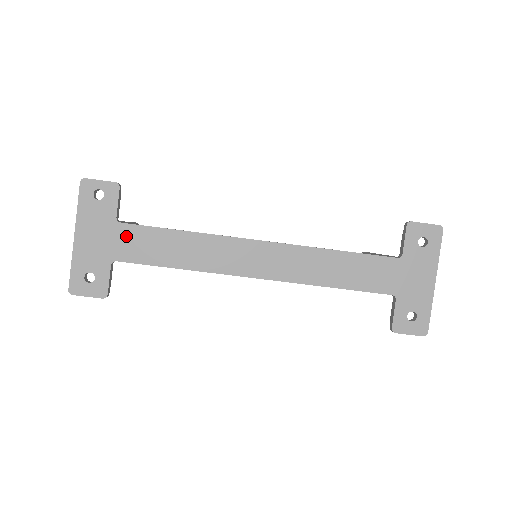
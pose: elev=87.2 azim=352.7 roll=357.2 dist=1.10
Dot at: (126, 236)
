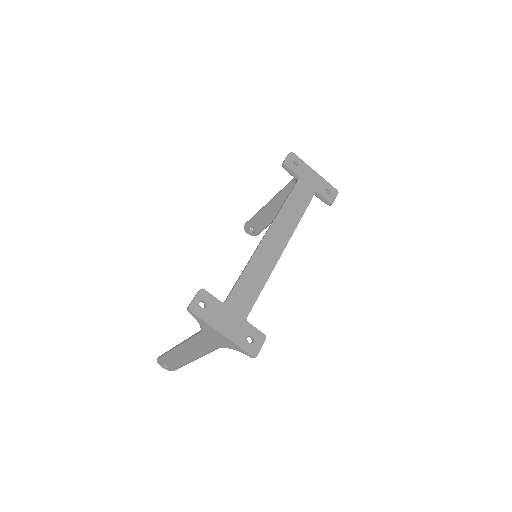
Dot at: (235, 303)
